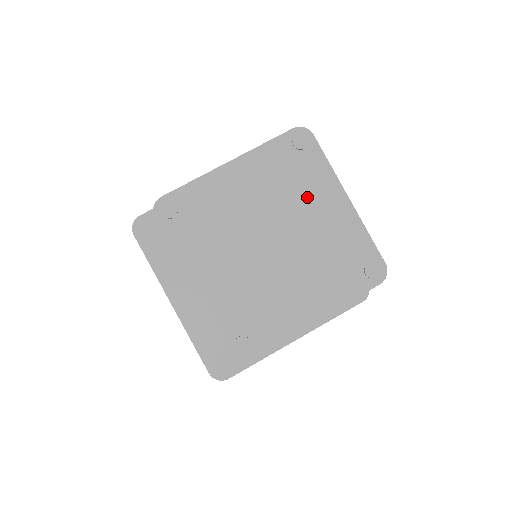
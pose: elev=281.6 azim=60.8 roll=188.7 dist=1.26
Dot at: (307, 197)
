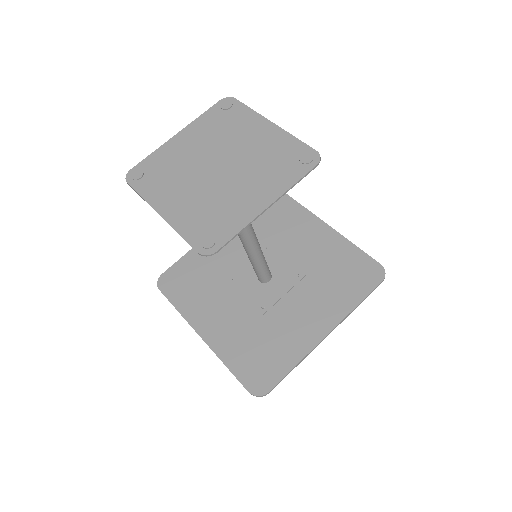
Dot at: (240, 133)
